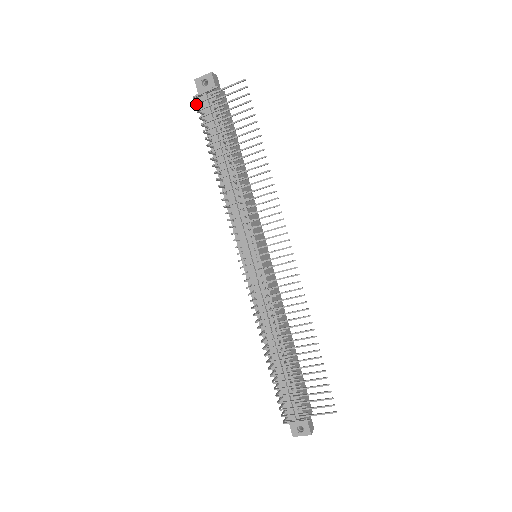
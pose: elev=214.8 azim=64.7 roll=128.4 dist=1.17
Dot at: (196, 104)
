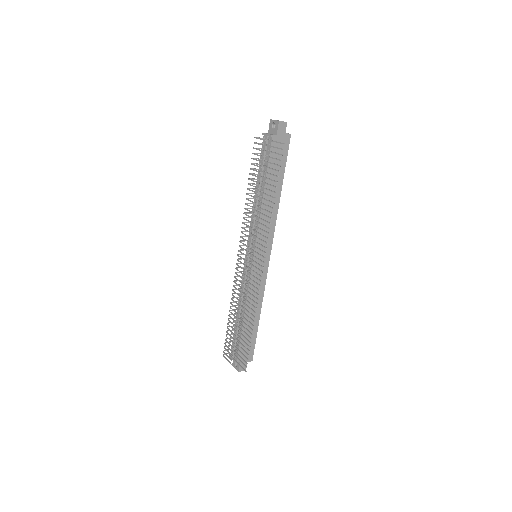
Dot at: (254, 143)
